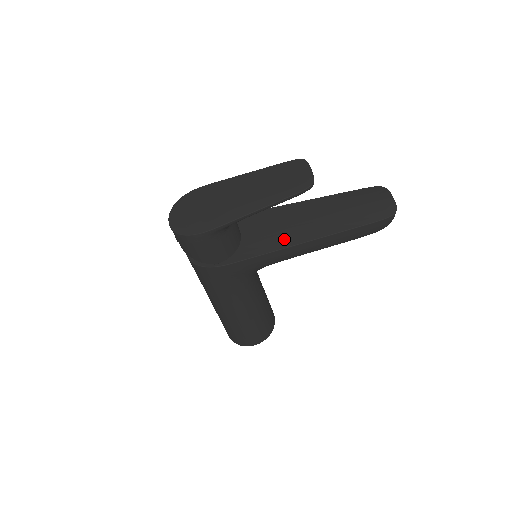
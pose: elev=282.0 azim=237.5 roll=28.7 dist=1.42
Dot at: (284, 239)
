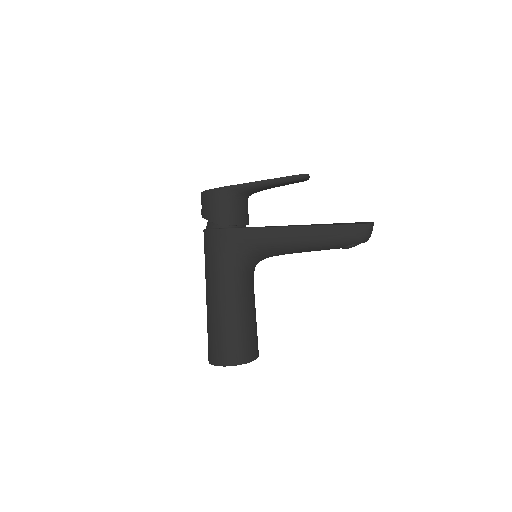
Dot at: occluded
